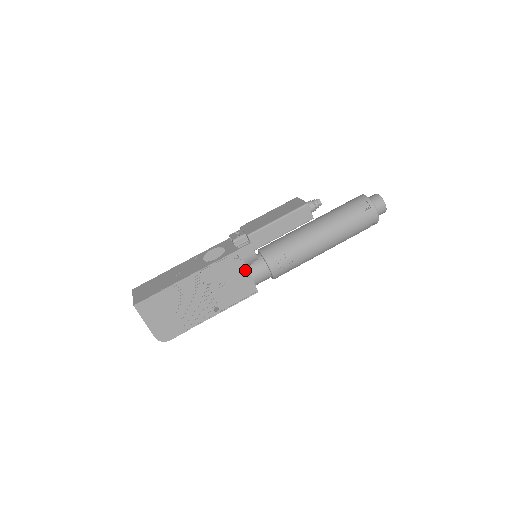
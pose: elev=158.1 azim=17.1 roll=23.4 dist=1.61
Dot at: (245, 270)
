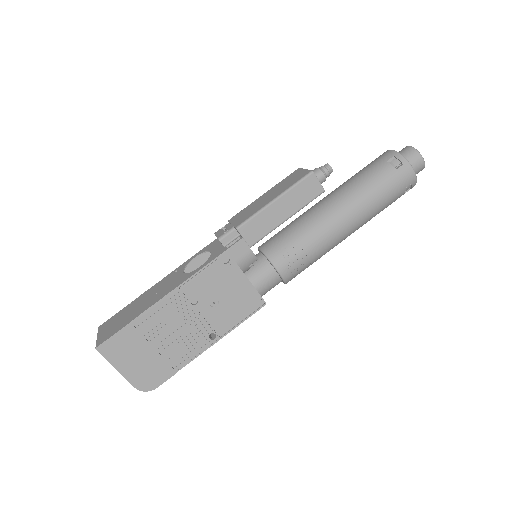
Dot at: (242, 277)
